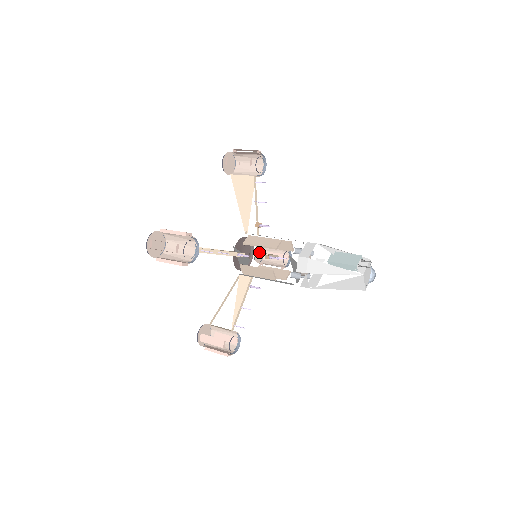
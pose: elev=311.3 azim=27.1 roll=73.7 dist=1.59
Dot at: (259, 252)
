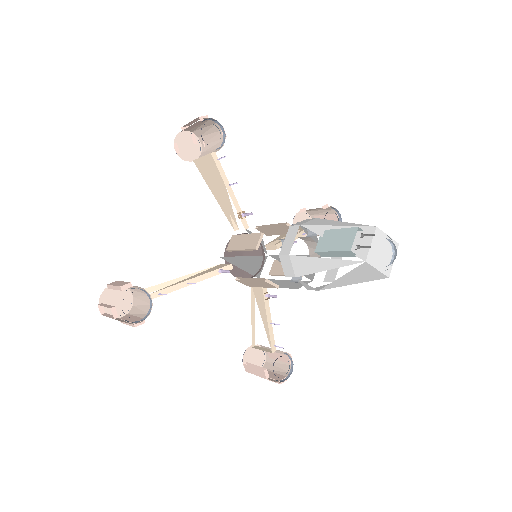
Dot at: occluded
